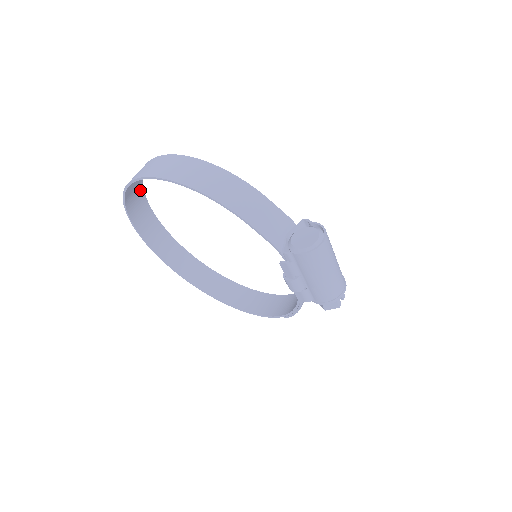
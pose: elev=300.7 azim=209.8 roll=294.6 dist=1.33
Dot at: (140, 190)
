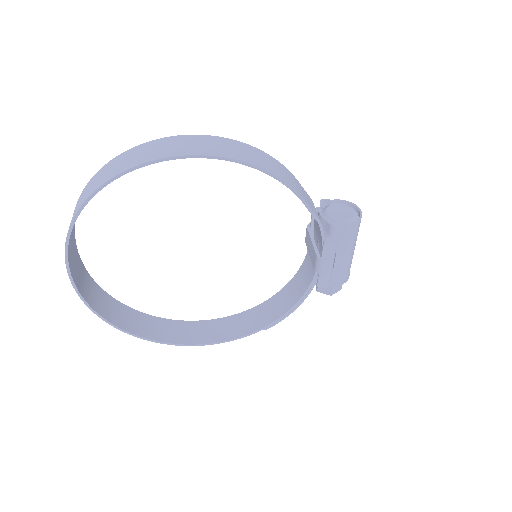
Dot at: occluded
